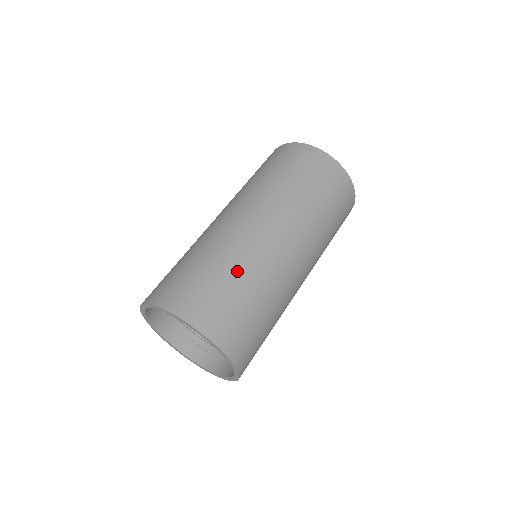
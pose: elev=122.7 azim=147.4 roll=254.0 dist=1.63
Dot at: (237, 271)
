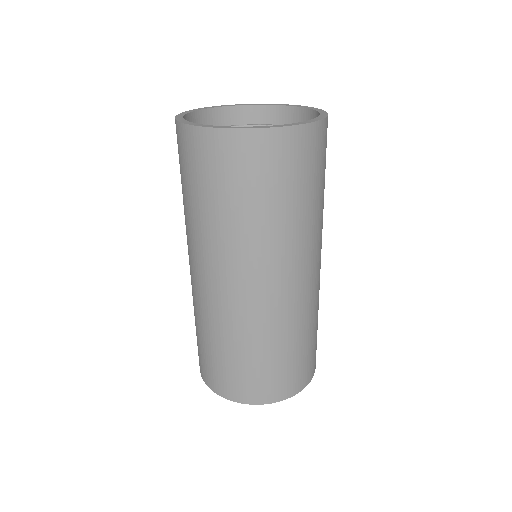
Dot at: (227, 342)
